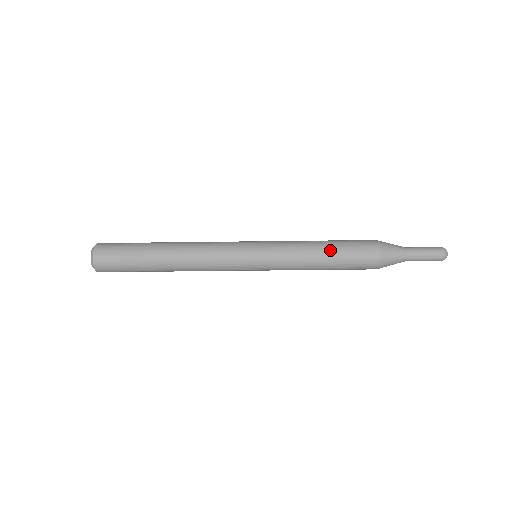
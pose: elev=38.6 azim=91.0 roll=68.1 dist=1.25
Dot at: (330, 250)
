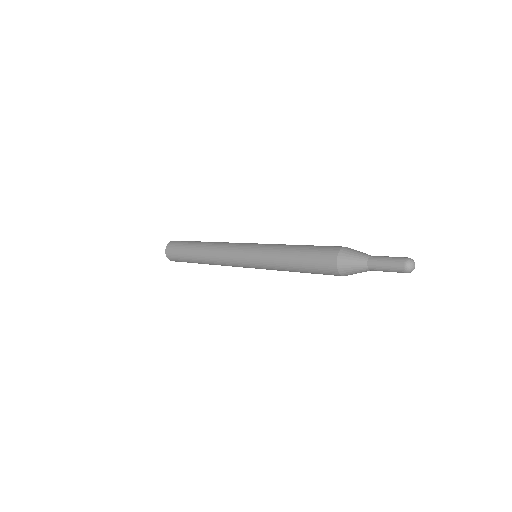
Dot at: (297, 257)
